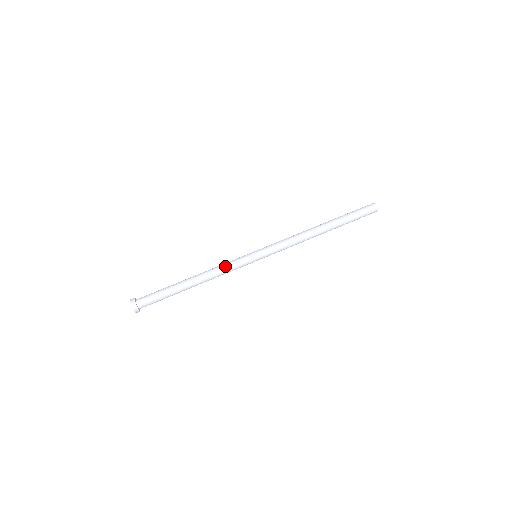
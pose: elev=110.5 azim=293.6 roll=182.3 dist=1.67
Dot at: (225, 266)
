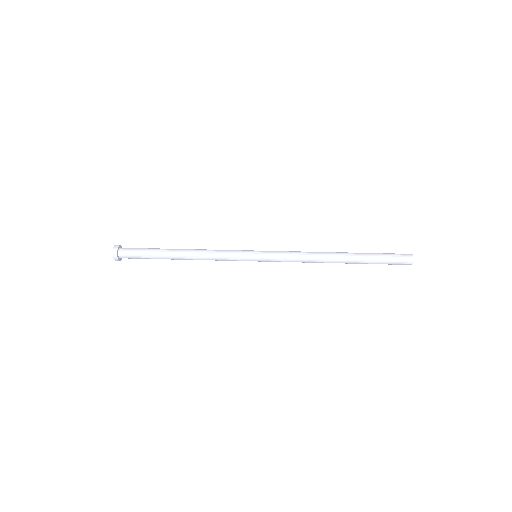
Dot at: (220, 250)
